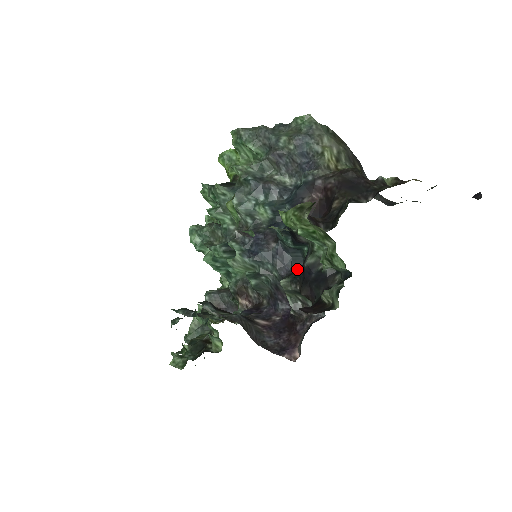
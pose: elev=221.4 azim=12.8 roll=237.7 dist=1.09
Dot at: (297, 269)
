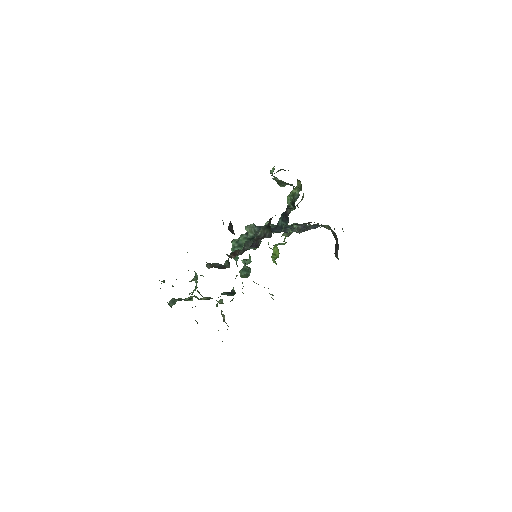
Dot at: occluded
